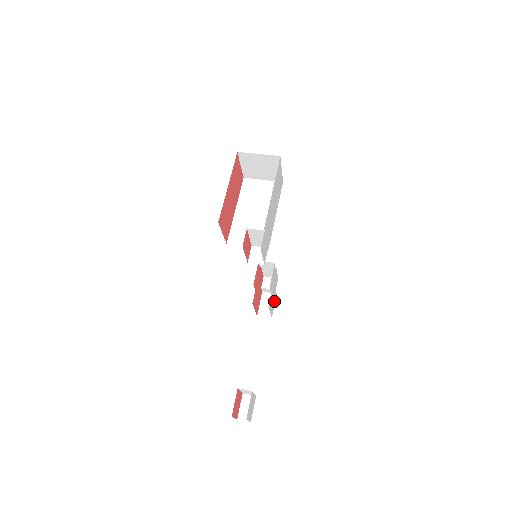
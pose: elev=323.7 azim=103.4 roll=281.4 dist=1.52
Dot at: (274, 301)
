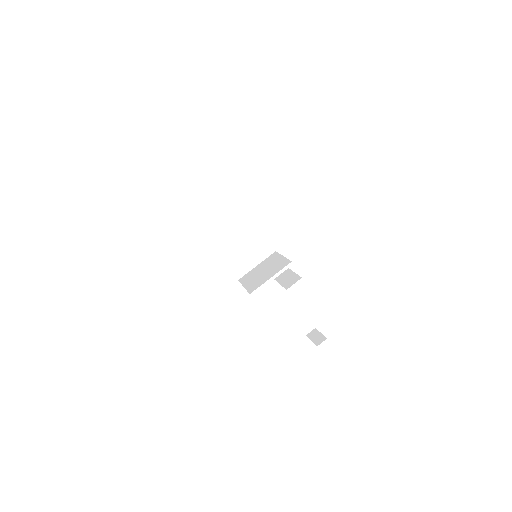
Dot at: occluded
